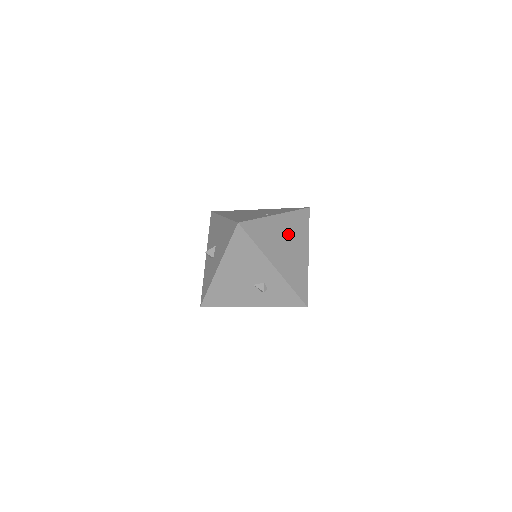
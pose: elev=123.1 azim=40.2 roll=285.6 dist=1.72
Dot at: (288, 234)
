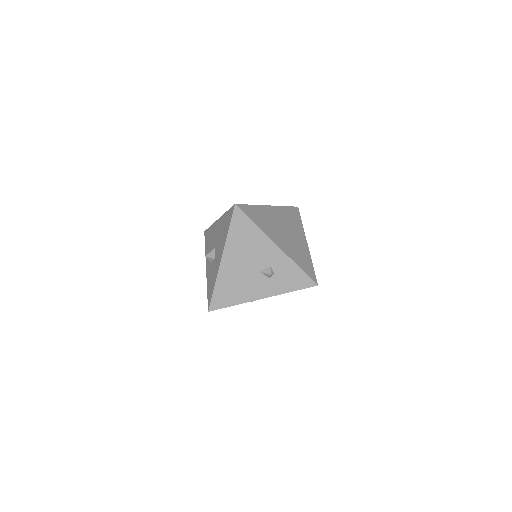
Dot at: (284, 223)
